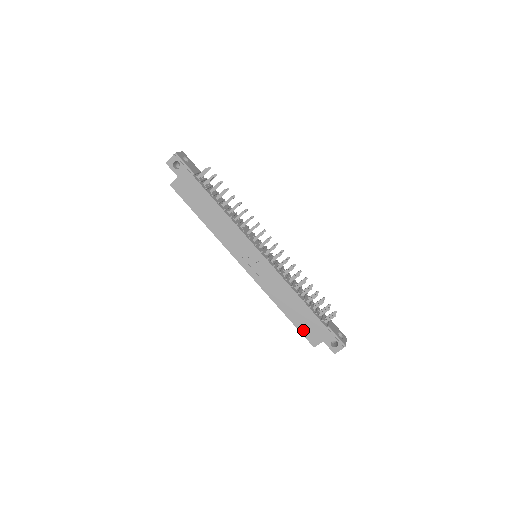
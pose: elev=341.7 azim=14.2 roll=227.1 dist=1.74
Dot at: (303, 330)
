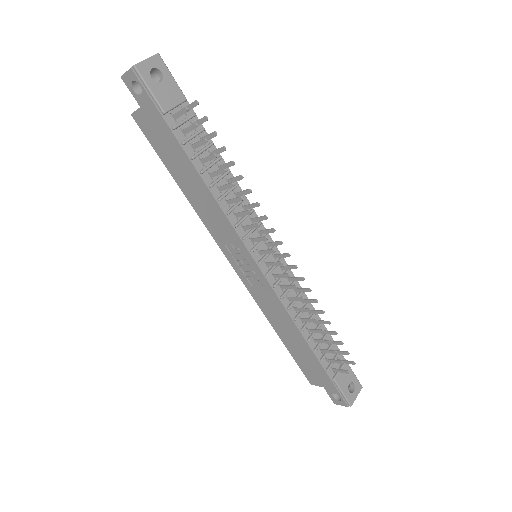
Dot at: (301, 364)
